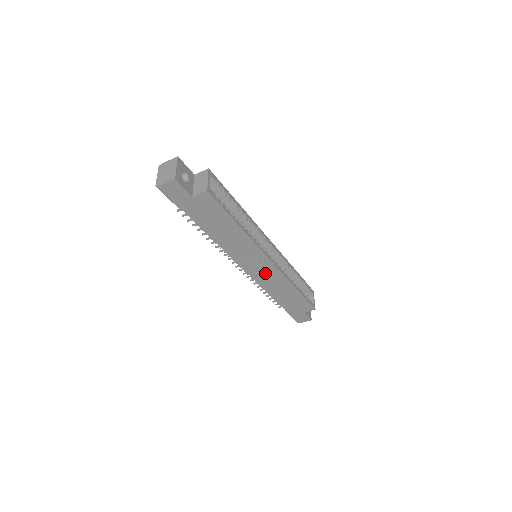
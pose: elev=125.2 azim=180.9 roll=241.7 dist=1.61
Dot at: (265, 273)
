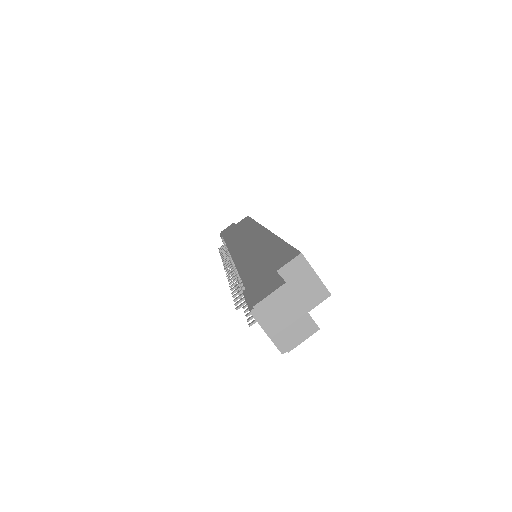
Dot at: occluded
